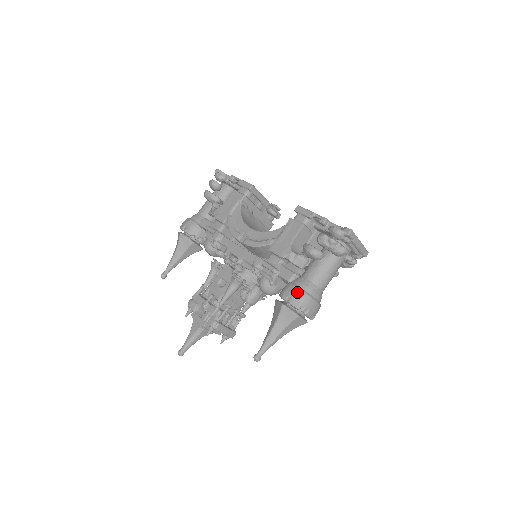
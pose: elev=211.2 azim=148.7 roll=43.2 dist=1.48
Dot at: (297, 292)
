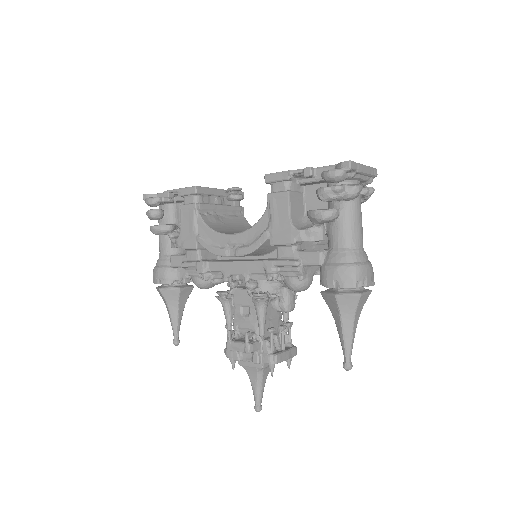
Dot at: (341, 271)
